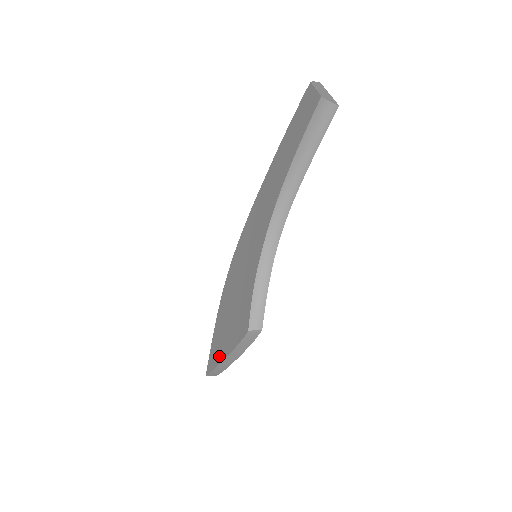
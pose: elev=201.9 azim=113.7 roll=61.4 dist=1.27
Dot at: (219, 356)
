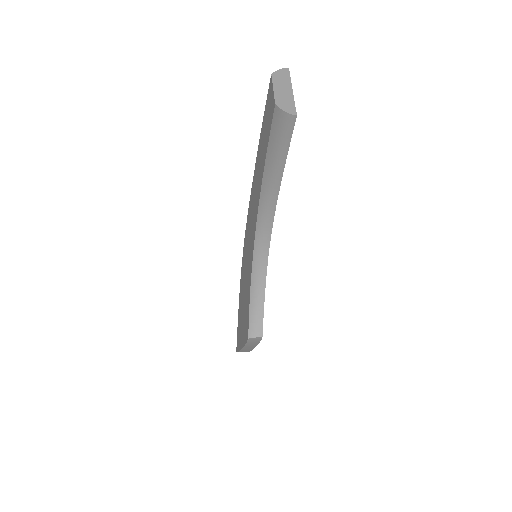
Dot at: (239, 342)
